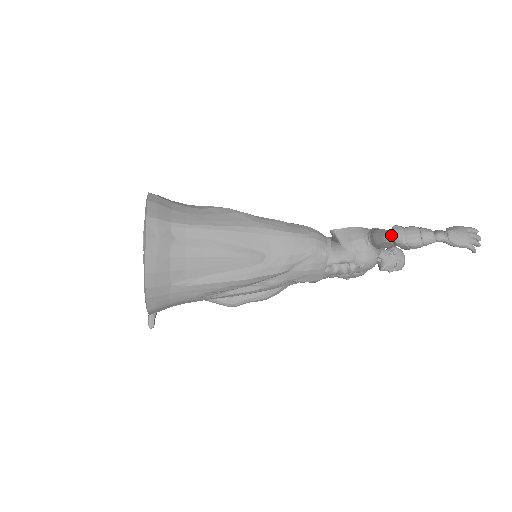
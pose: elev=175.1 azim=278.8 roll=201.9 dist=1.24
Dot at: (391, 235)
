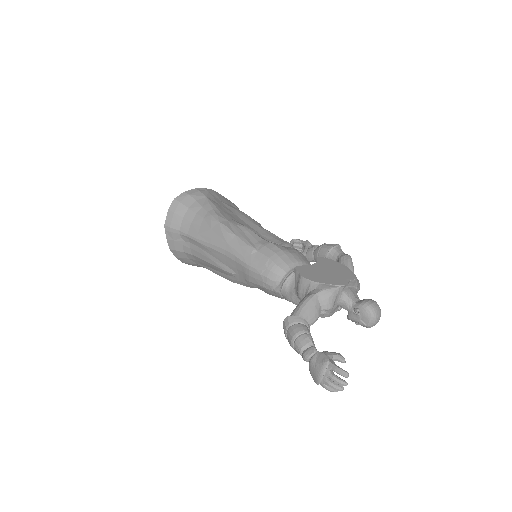
Dot at: occluded
